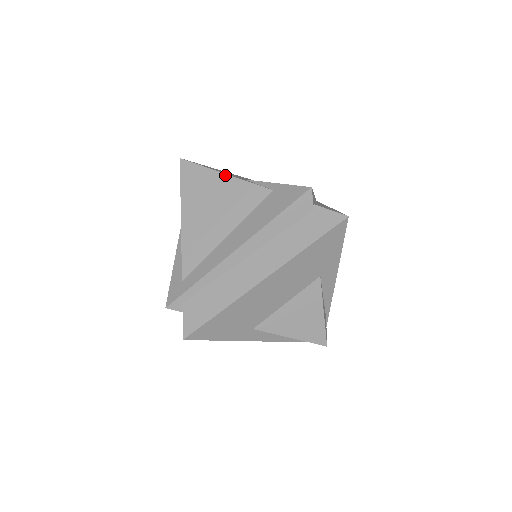
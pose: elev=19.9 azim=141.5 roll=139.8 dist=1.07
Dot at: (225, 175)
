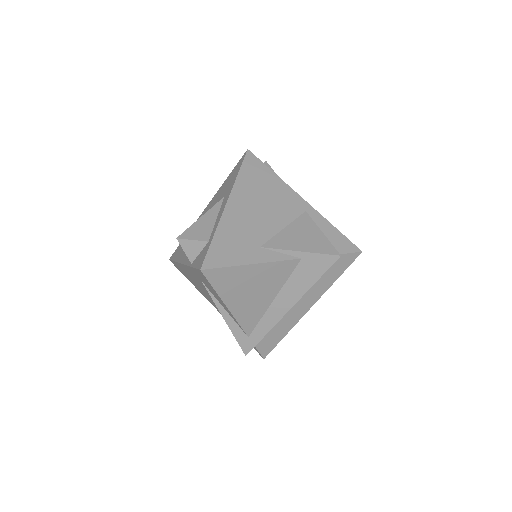
Dot at: (254, 265)
